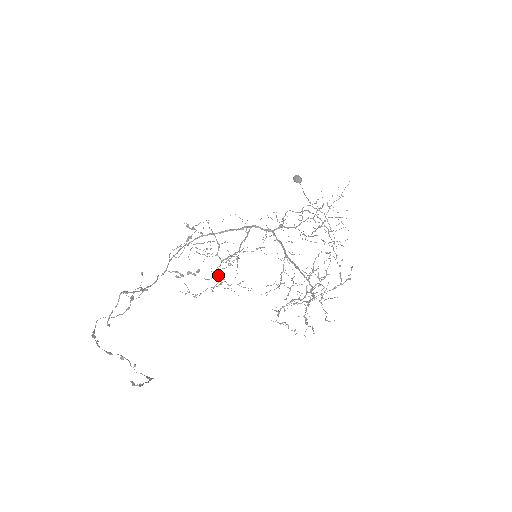
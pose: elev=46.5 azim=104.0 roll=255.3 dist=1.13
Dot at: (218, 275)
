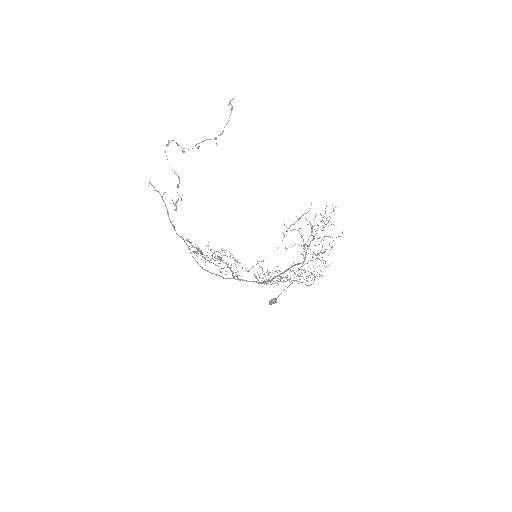
Dot at: (219, 256)
